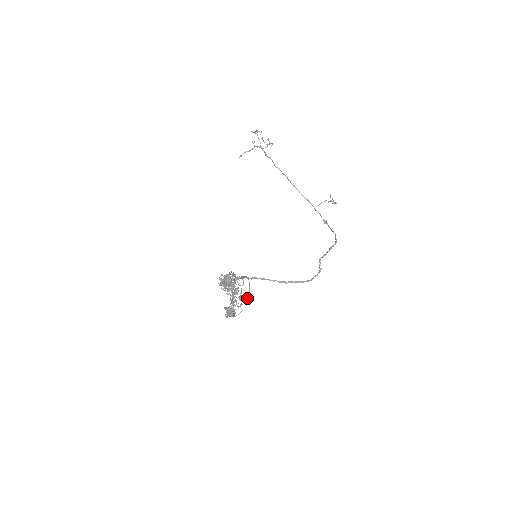
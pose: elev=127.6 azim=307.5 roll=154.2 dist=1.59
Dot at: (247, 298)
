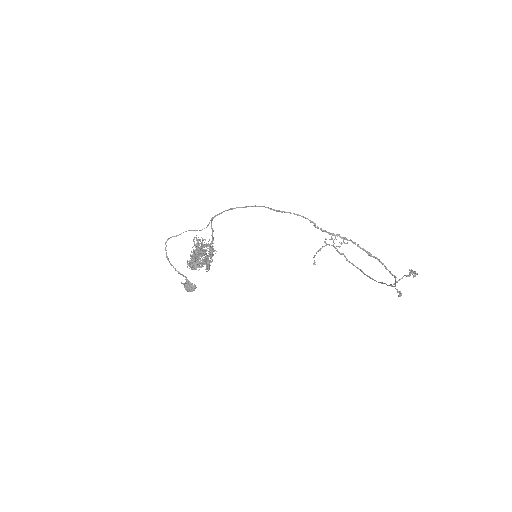
Dot at: (197, 230)
